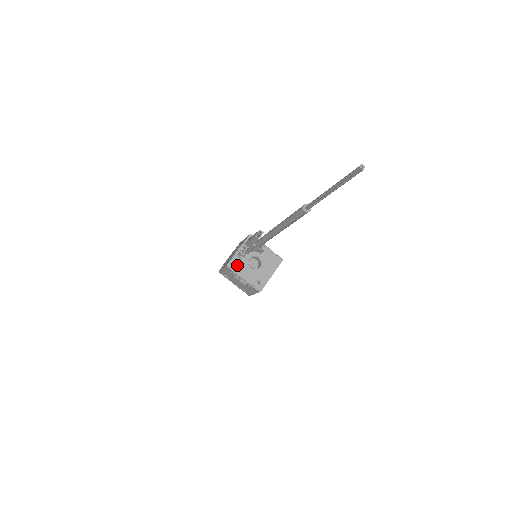
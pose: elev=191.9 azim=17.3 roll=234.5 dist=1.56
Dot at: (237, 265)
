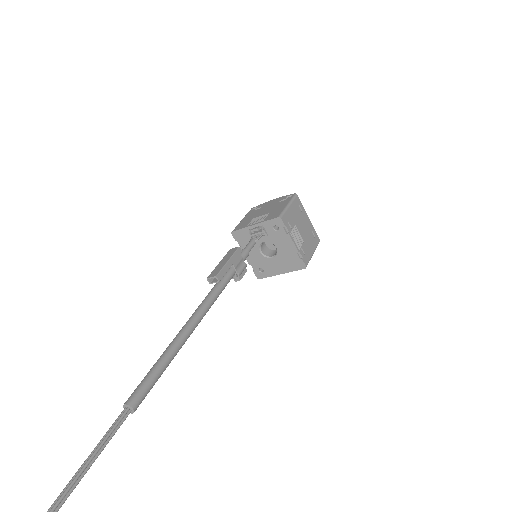
Dot at: (244, 239)
